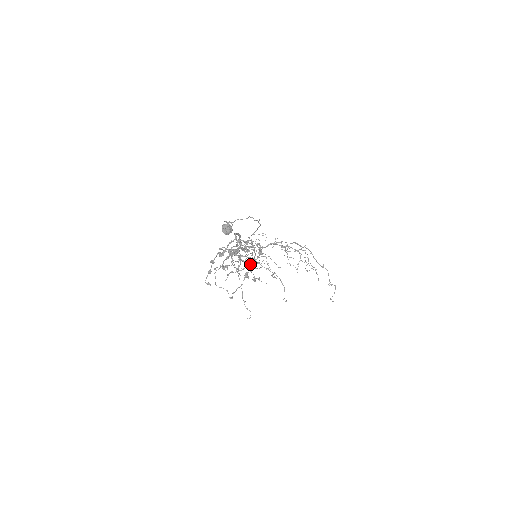
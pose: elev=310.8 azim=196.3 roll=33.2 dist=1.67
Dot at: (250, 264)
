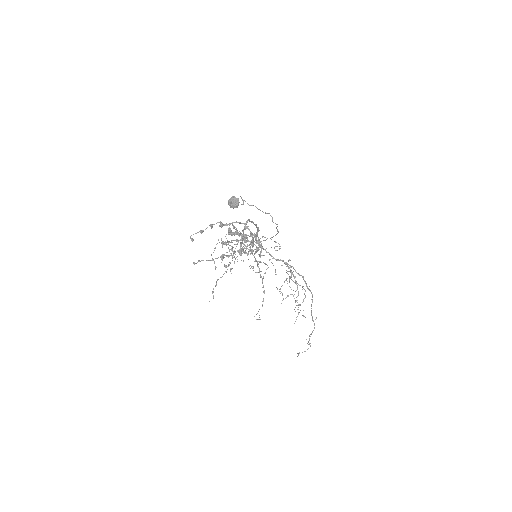
Dot at: (234, 251)
